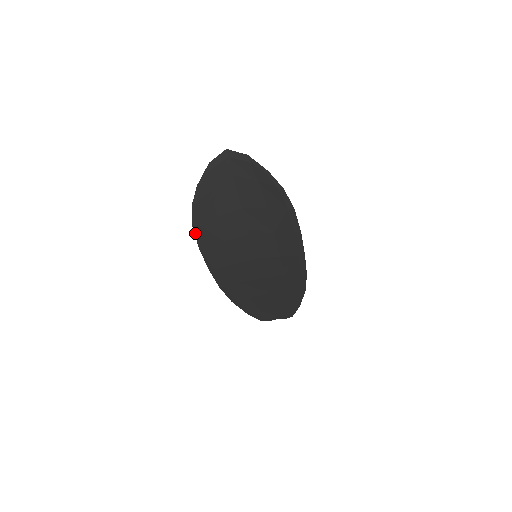
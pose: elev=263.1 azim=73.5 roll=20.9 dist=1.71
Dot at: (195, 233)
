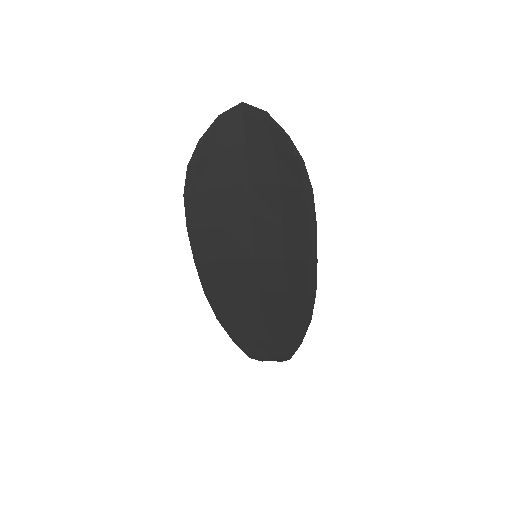
Dot at: (185, 205)
